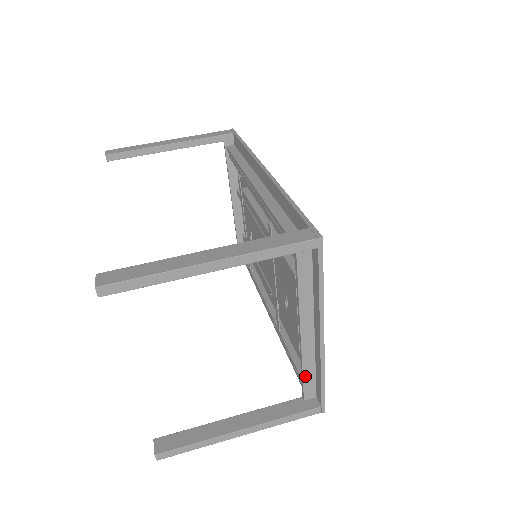
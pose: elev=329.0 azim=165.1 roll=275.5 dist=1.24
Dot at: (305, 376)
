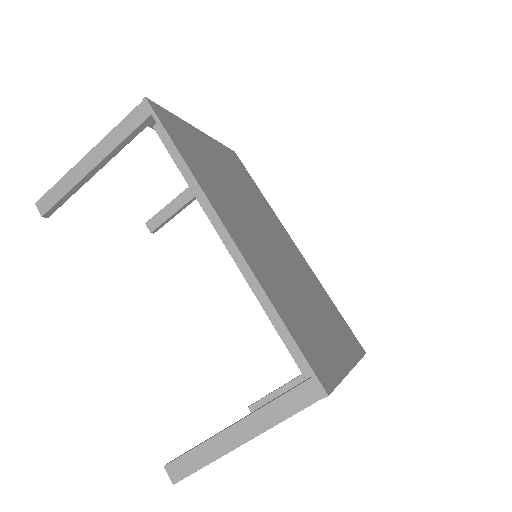
Dot at: occluded
